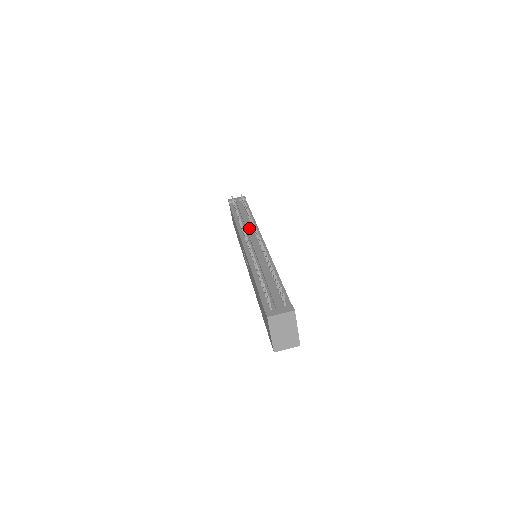
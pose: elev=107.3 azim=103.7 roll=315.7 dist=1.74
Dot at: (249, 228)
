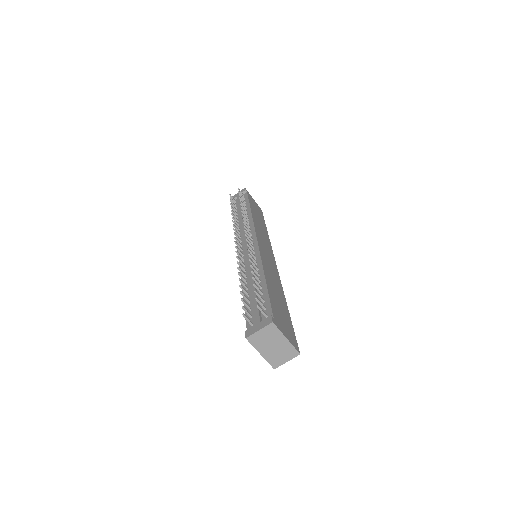
Dot at: (243, 227)
